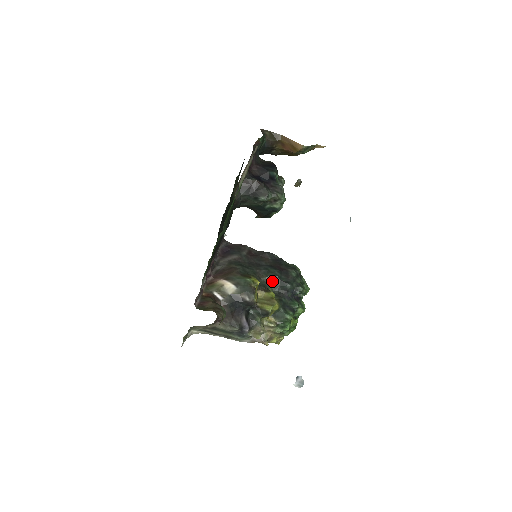
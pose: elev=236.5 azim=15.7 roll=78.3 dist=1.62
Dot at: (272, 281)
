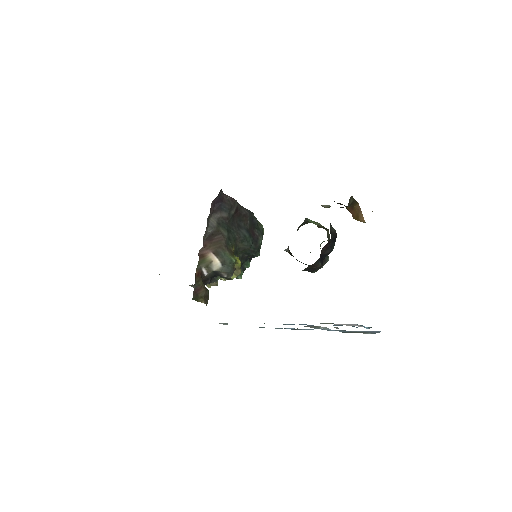
Dot at: (244, 249)
